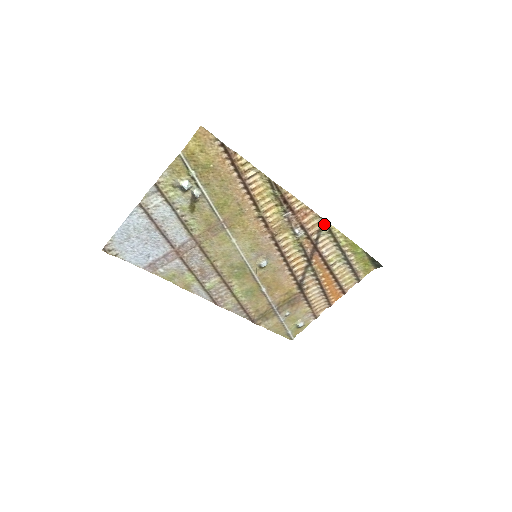
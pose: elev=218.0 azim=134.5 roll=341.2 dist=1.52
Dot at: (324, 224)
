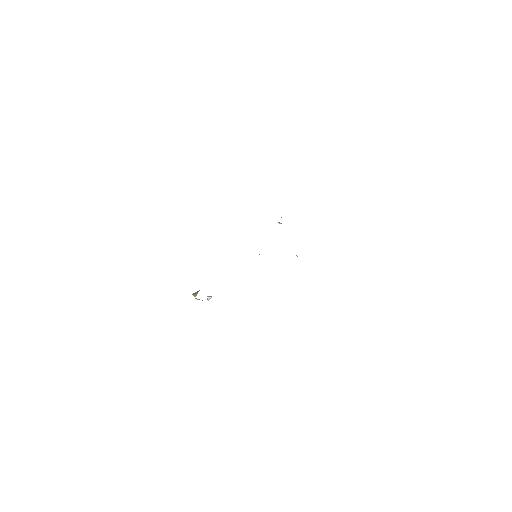
Dot at: occluded
